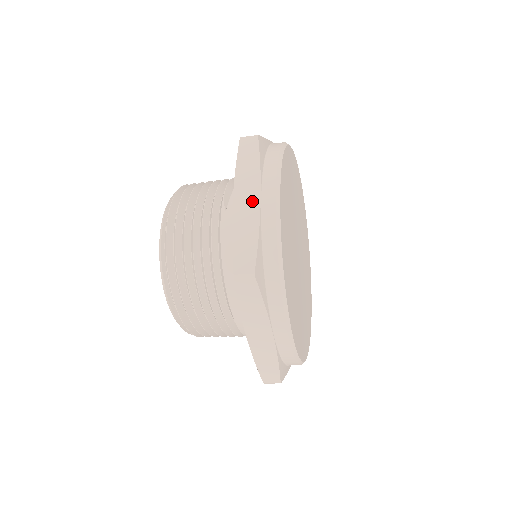
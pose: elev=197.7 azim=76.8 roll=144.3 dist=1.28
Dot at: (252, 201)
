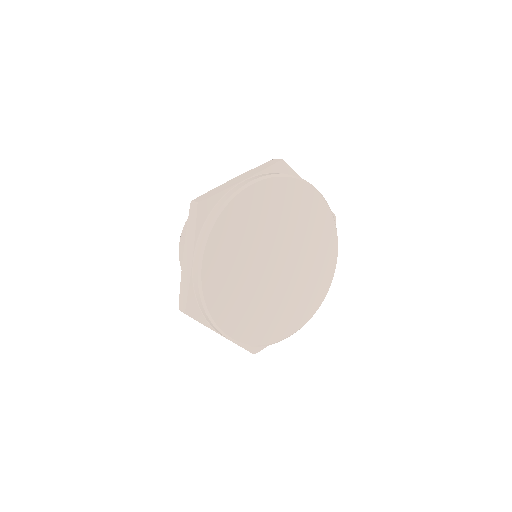
Dot at: occluded
